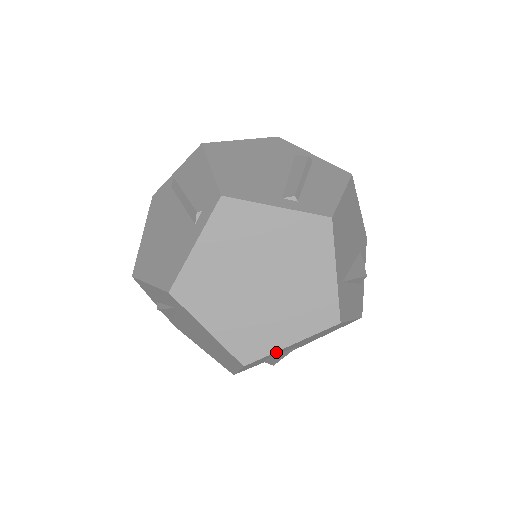
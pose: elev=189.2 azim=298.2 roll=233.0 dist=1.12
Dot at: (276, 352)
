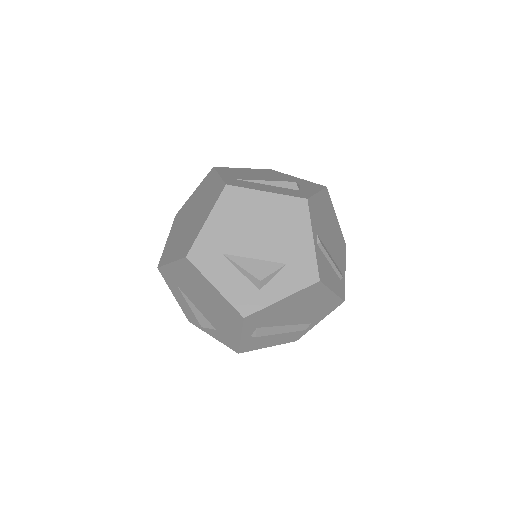
Dot at: (207, 238)
